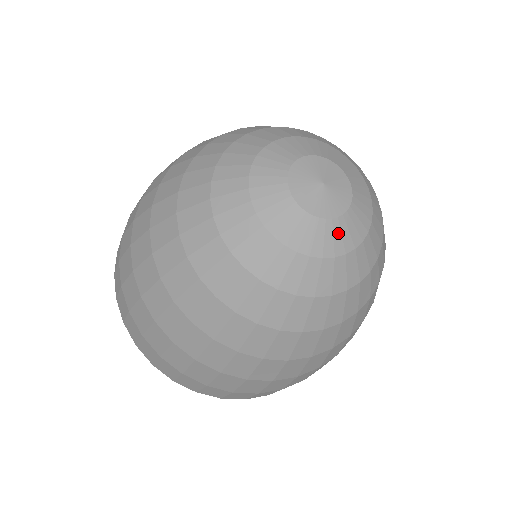
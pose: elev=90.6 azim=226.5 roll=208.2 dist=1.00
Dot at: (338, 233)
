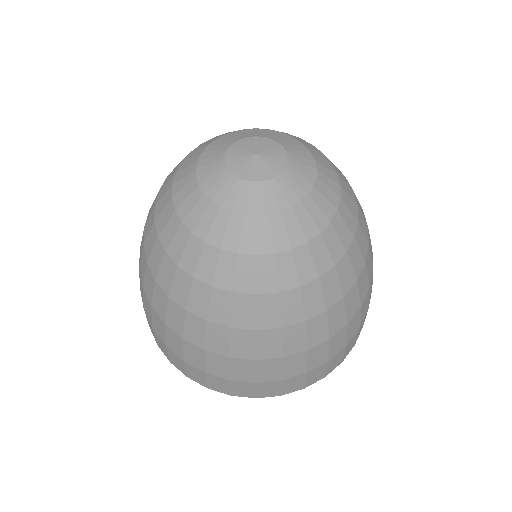
Dot at: (296, 177)
